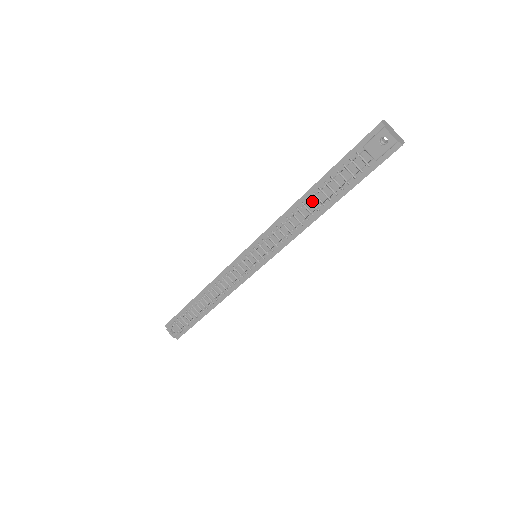
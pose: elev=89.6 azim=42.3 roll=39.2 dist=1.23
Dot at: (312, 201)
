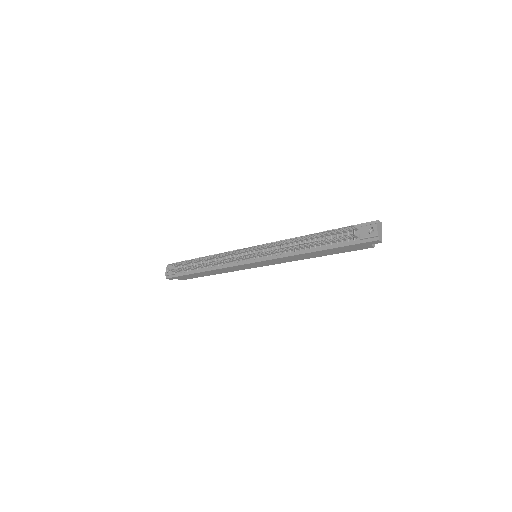
Dot at: occluded
